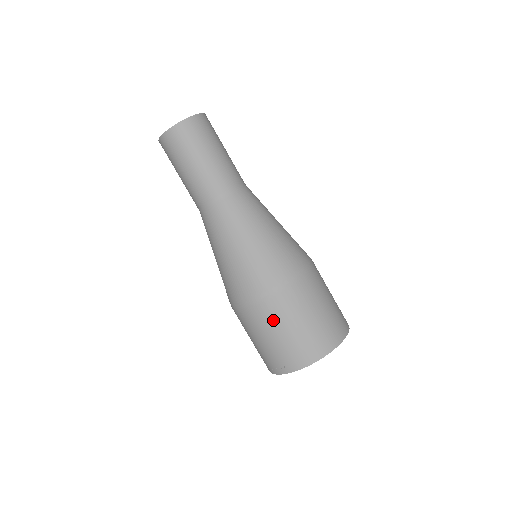
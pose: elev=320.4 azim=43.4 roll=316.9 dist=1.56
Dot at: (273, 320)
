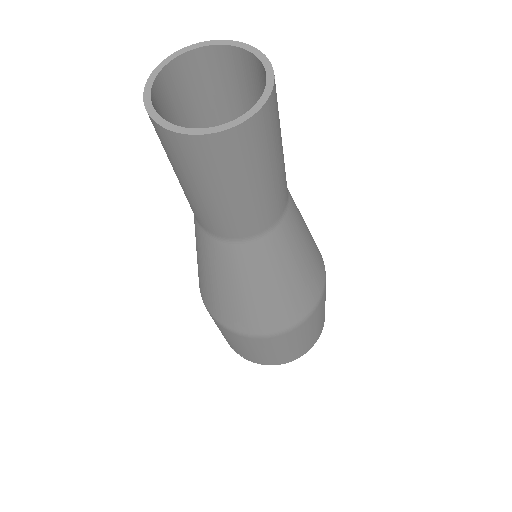
Dot at: (242, 344)
